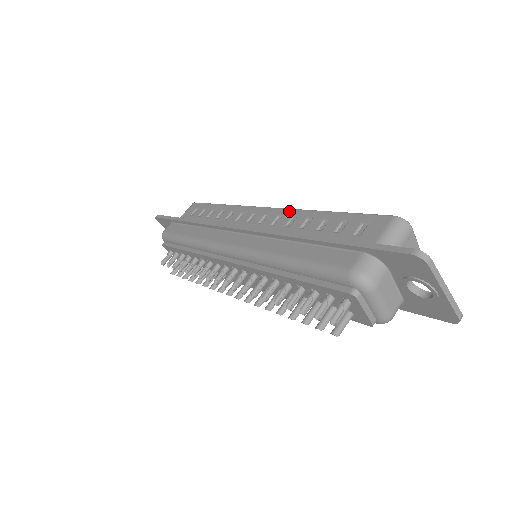
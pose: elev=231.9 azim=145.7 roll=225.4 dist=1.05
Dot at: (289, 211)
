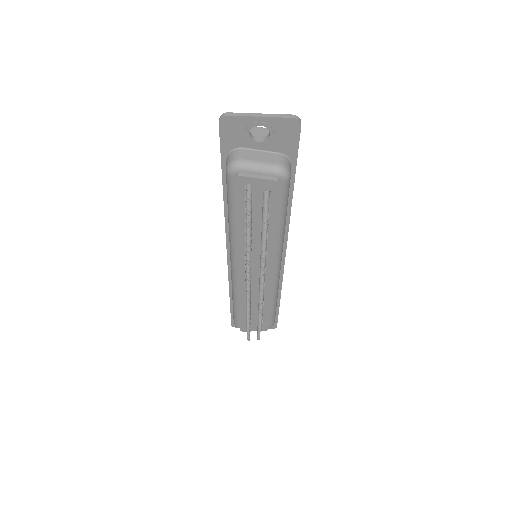
Dot at: occluded
